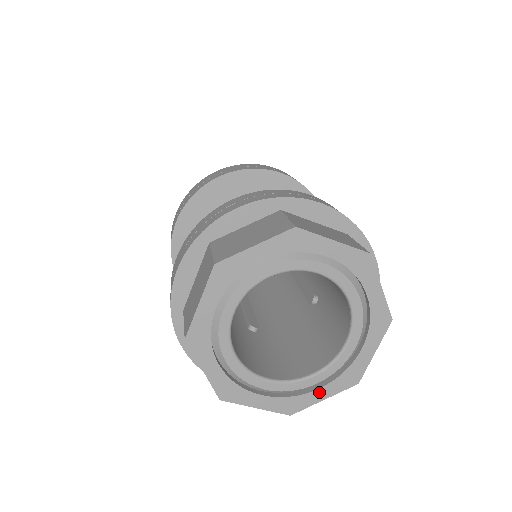
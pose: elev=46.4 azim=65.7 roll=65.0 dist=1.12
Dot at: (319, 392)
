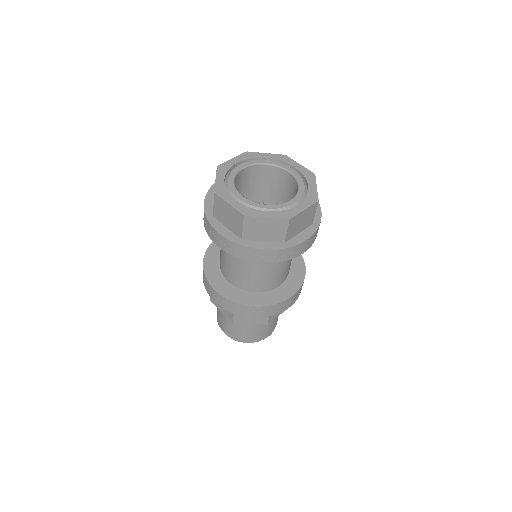
Dot at: (299, 207)
